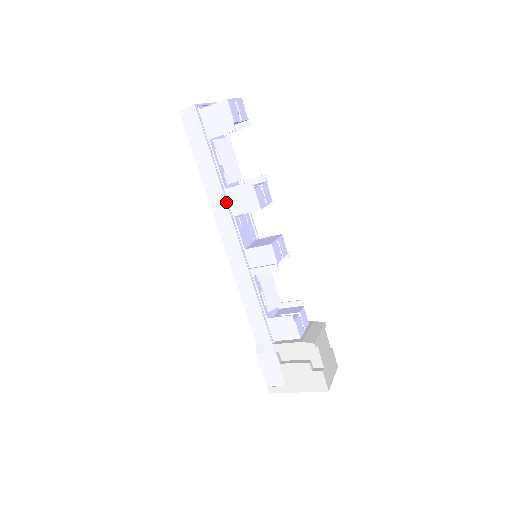
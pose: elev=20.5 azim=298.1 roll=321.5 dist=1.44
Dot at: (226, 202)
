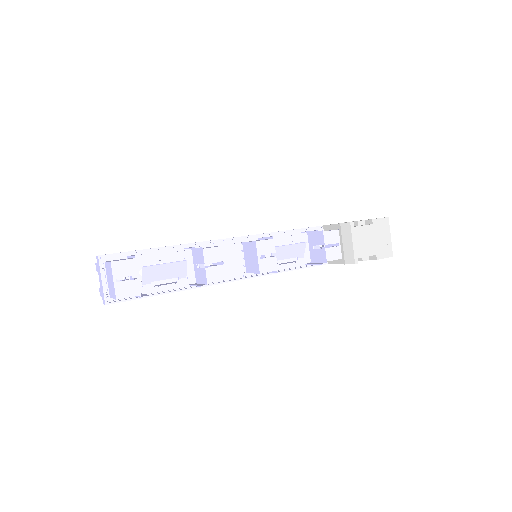
Dot at: occluded
